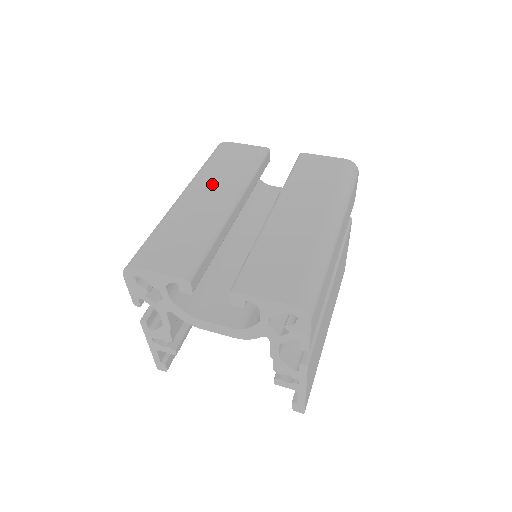
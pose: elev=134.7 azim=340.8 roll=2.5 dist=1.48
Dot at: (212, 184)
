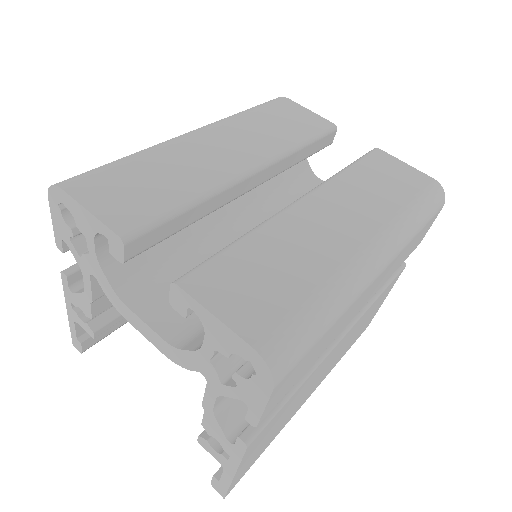
Dot at: (238, 134)
